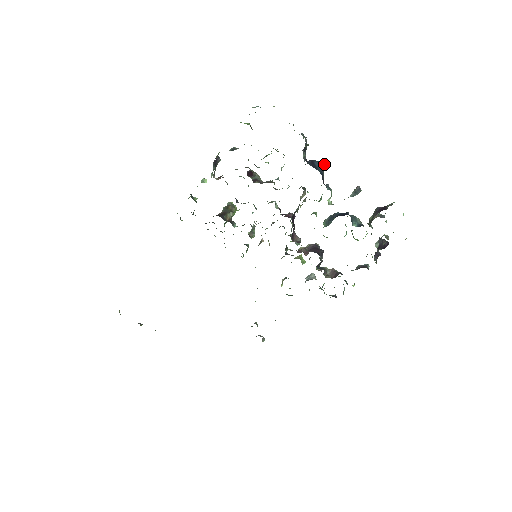
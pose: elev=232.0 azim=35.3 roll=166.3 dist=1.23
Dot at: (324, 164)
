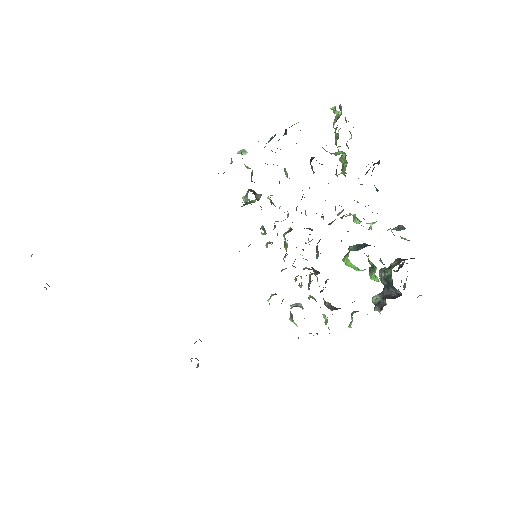
Dot at: (378, 190)
